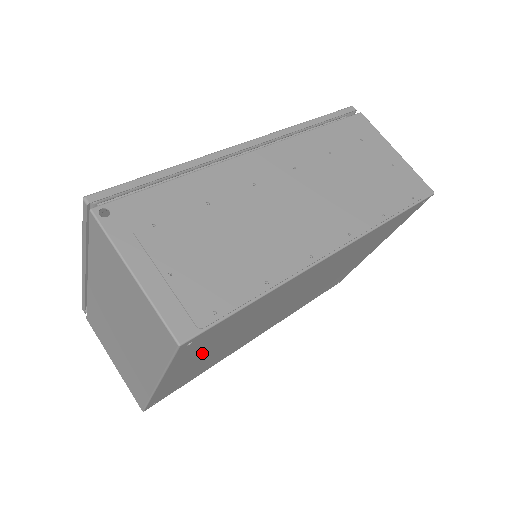
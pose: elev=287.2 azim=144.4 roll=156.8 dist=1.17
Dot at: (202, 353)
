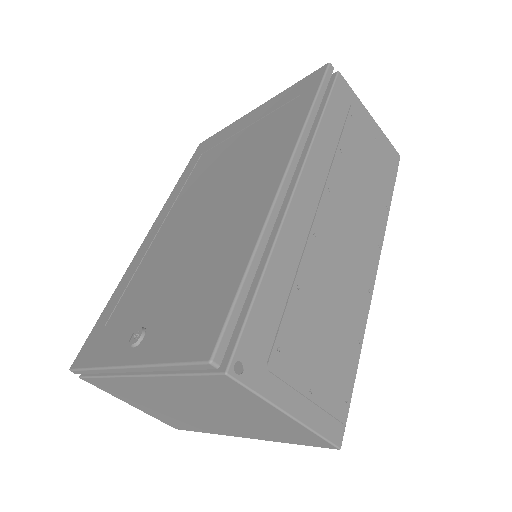
Dot at: occluded
